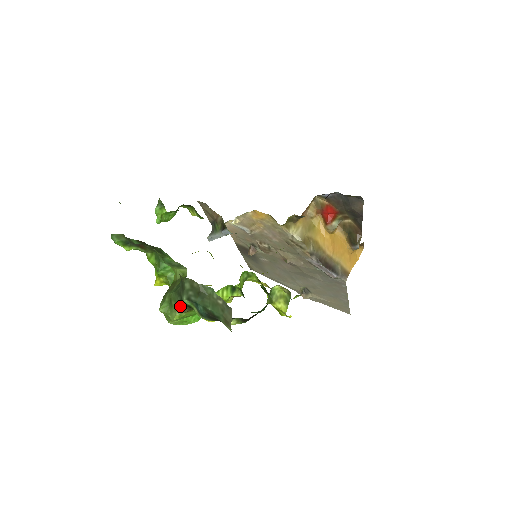
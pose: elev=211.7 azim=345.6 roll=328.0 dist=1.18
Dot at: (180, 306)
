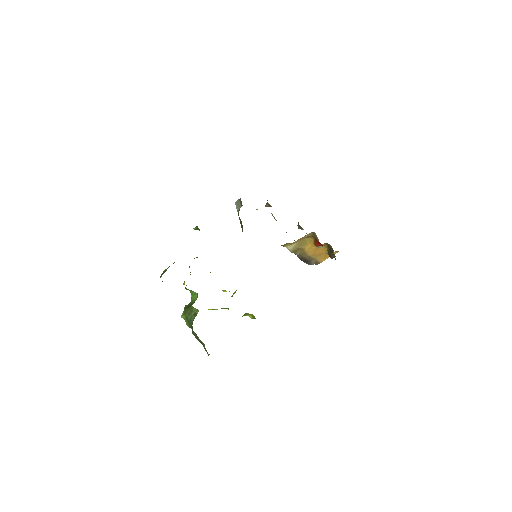
Dot at: (191, 328)
